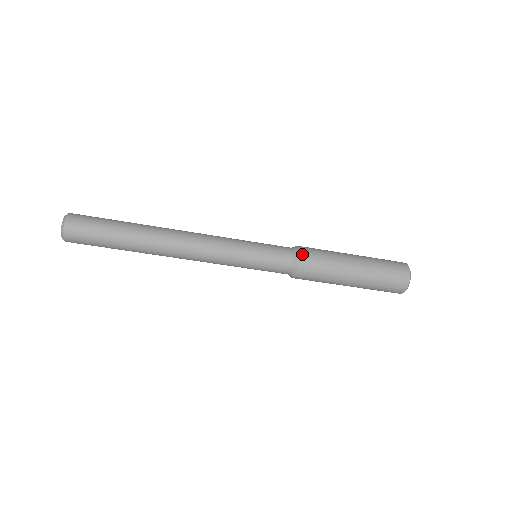
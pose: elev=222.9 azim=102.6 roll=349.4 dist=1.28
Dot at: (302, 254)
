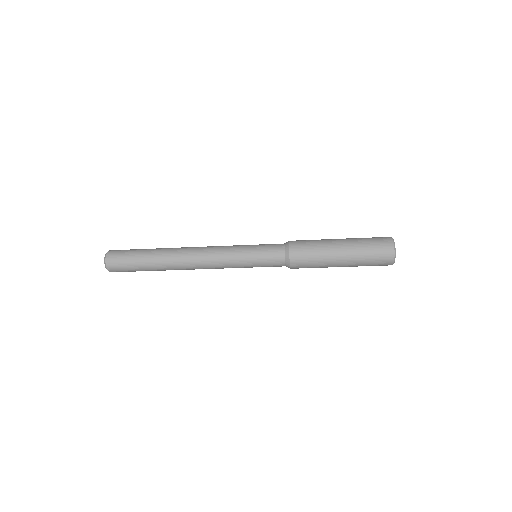
Dot at: (292, 260)
